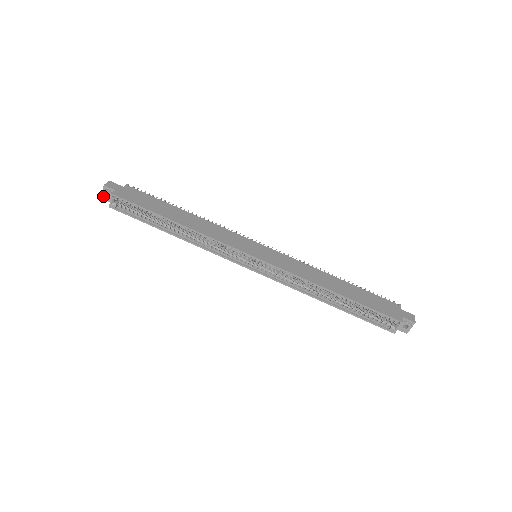
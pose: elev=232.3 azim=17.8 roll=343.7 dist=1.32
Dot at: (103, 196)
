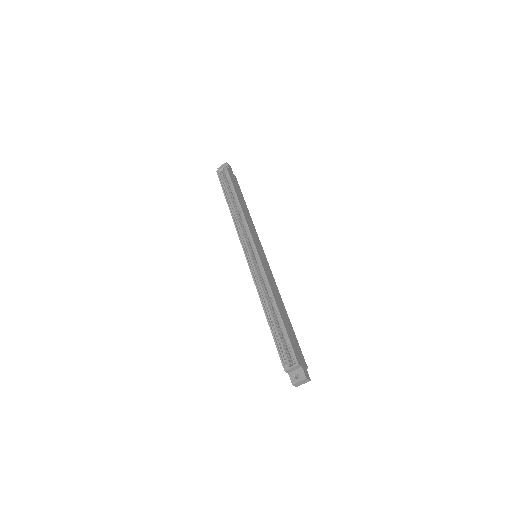
Dot at: (220, 167)
